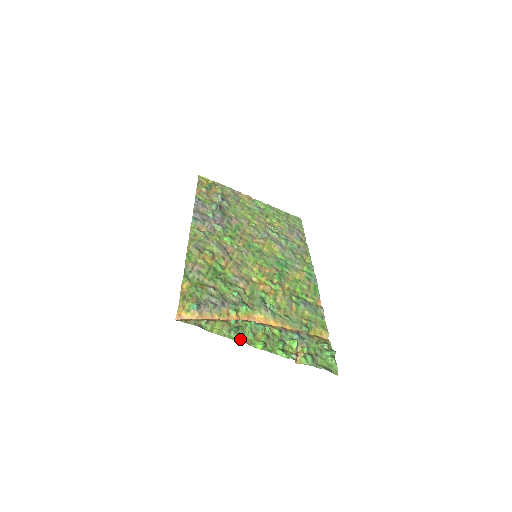
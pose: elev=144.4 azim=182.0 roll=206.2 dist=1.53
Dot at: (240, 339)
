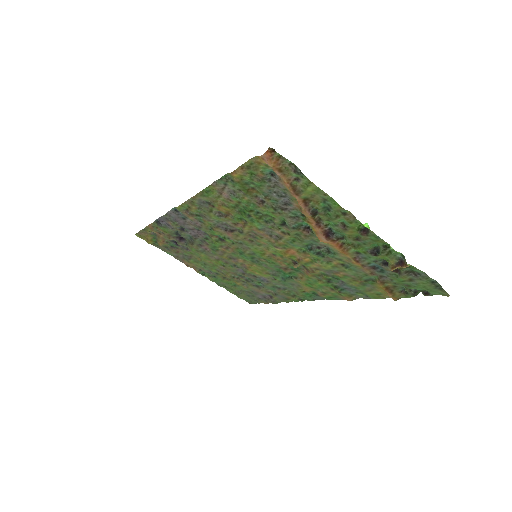
Dot at: (341, 209)
